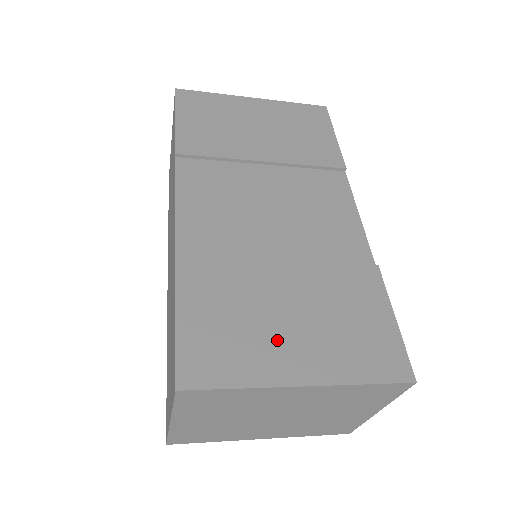
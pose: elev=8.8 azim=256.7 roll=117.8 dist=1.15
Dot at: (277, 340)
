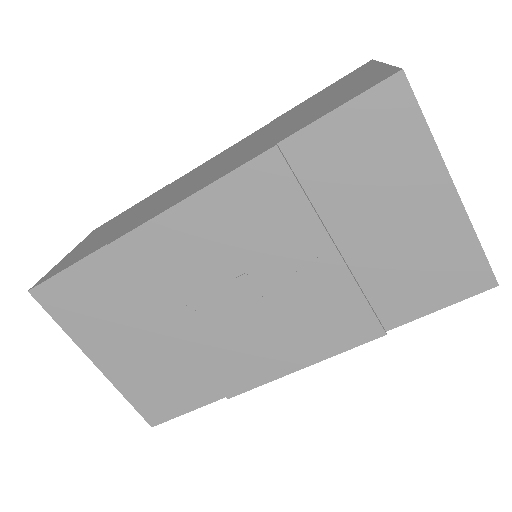
Dot at: occluded
